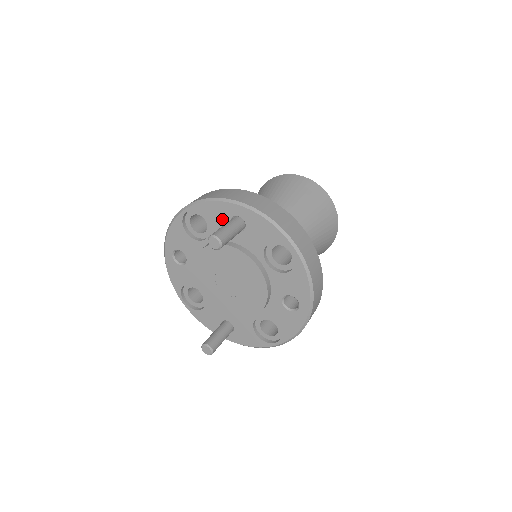
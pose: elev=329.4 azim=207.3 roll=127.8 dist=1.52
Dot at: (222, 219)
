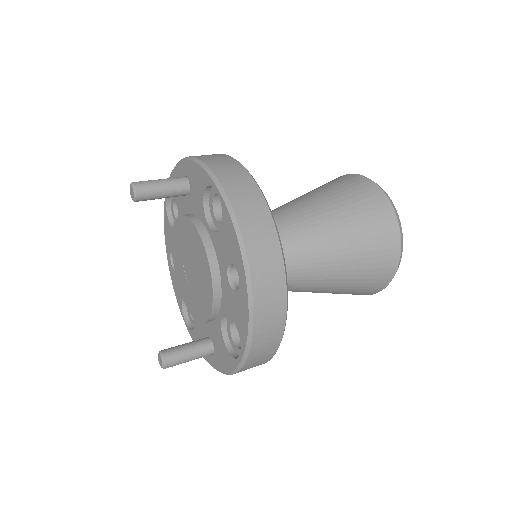
Dot at: occluded
